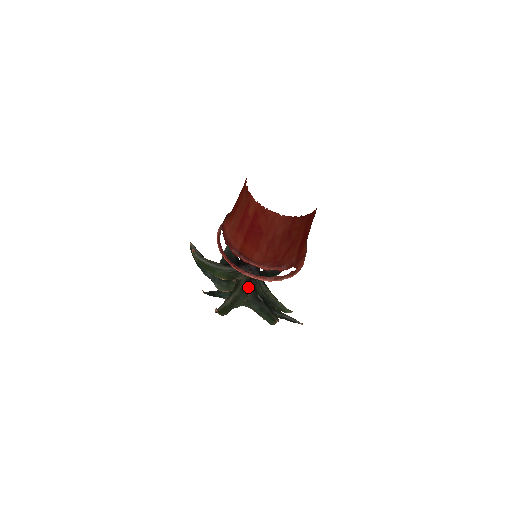
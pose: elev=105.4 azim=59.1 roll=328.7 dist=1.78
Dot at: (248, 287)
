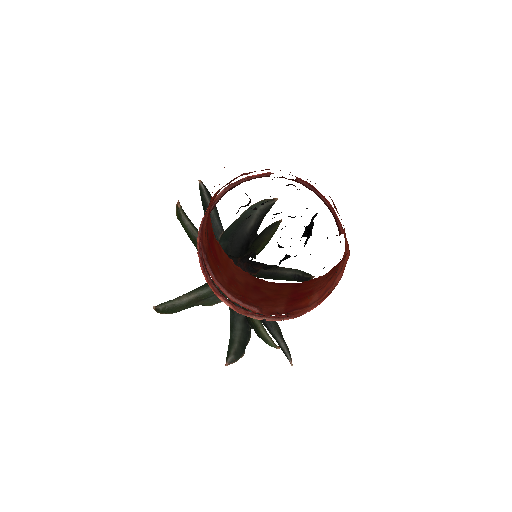
Dot at: occluded
